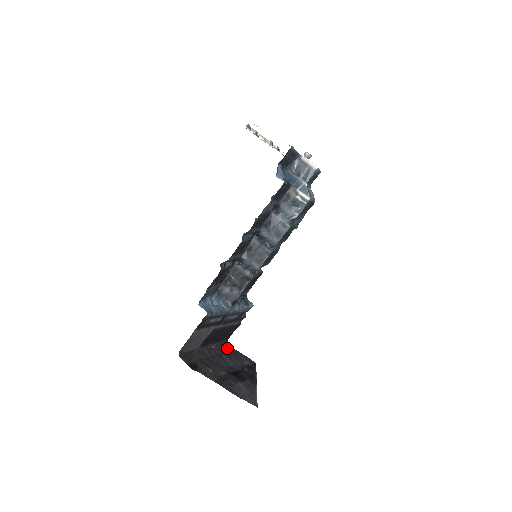
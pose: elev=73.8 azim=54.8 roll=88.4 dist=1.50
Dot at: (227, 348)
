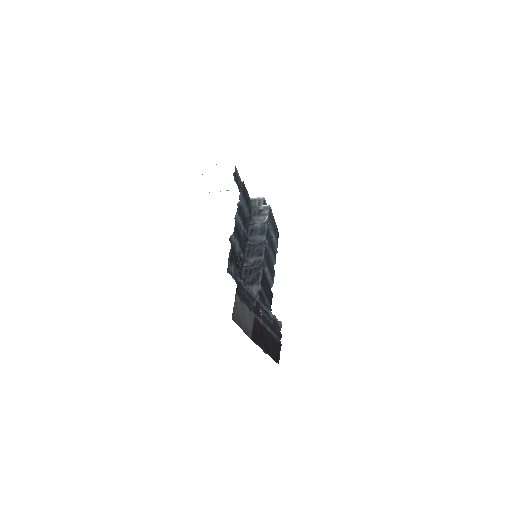
Dot at: occluded
